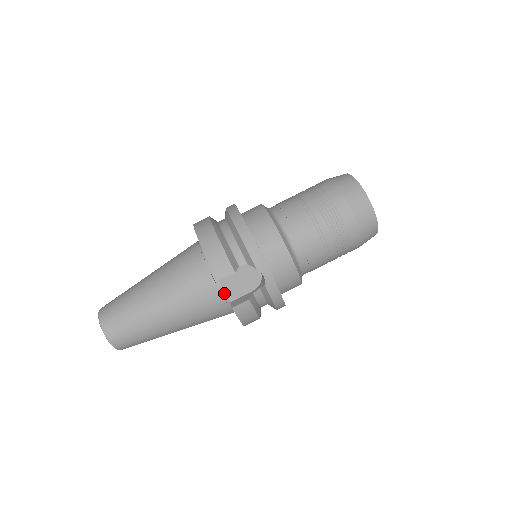
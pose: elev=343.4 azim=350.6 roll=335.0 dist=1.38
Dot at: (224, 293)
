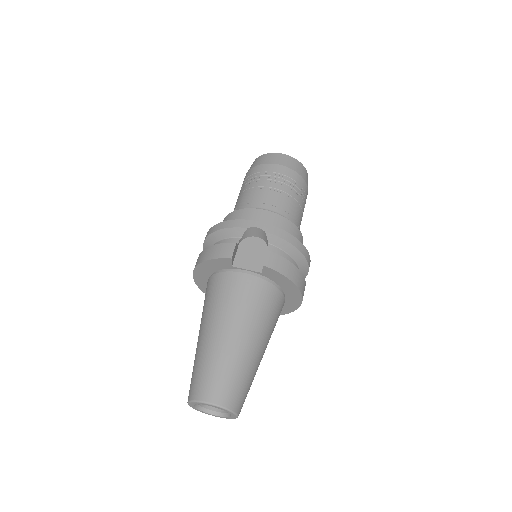
Dot at: (251, 273)
